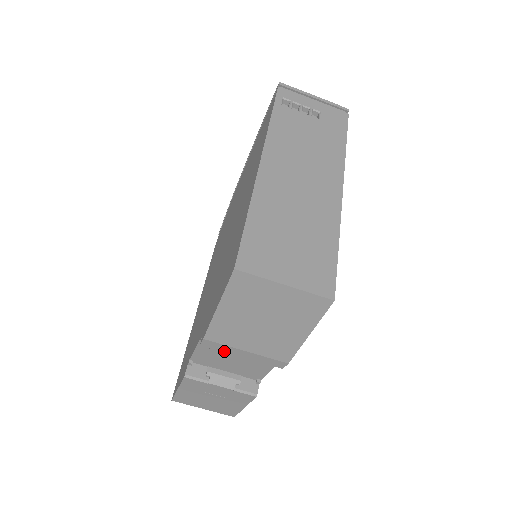
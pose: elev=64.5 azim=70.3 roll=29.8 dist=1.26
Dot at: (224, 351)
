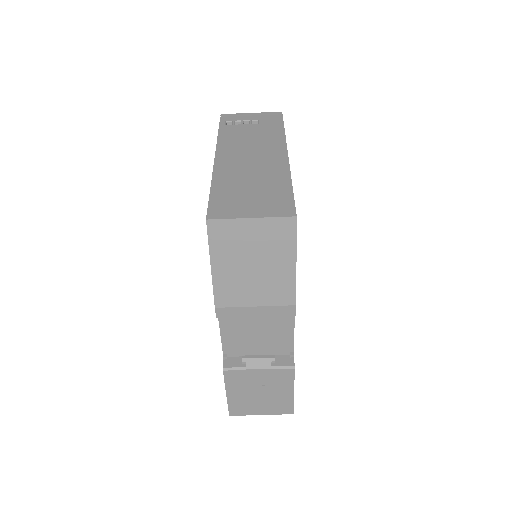
Dot at: (238, 316)
